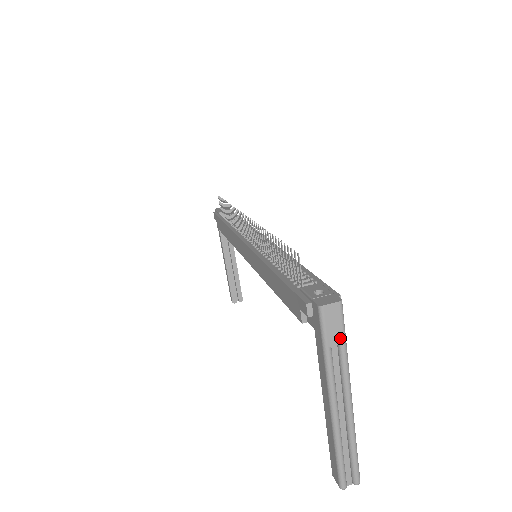
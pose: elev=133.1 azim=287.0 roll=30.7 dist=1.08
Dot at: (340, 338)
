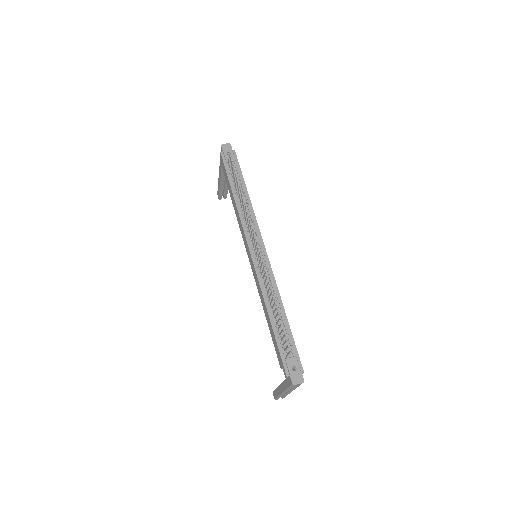
Dot at: occluded
